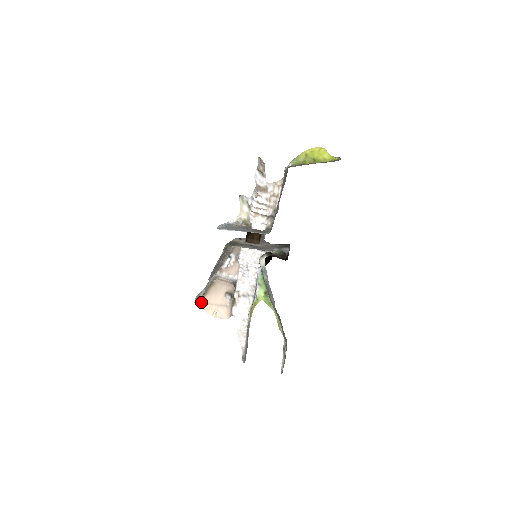
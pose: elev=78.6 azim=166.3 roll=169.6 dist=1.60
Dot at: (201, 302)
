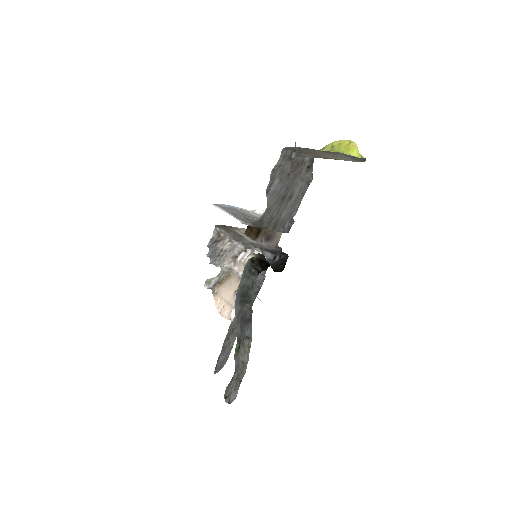
Dot at: (214, 291)
